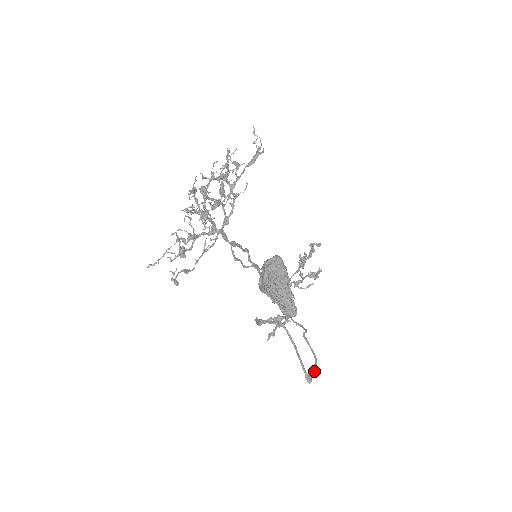
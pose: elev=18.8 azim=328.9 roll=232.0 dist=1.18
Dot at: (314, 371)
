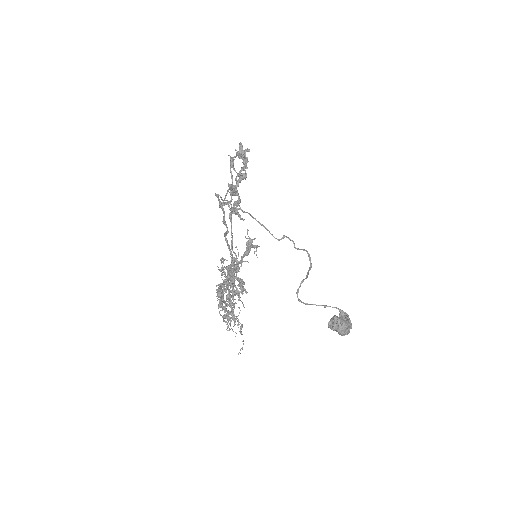
Dot at: (310, 259)
